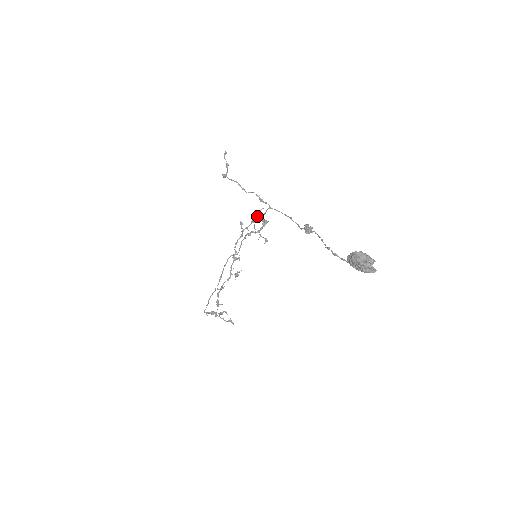
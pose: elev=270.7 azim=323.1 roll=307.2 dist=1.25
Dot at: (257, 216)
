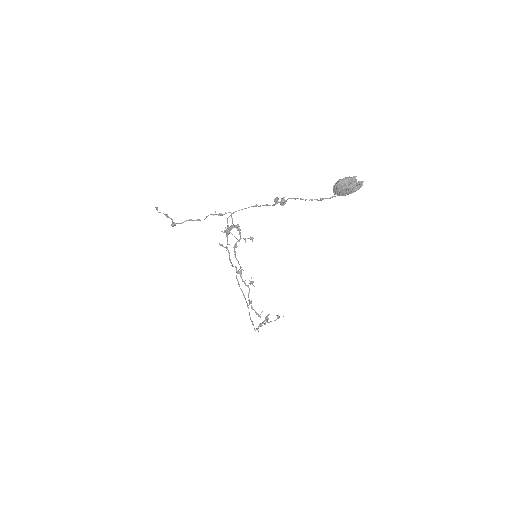
Dot at: occluded
